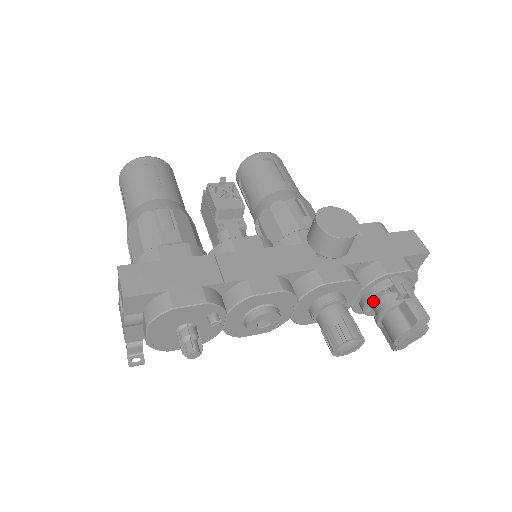
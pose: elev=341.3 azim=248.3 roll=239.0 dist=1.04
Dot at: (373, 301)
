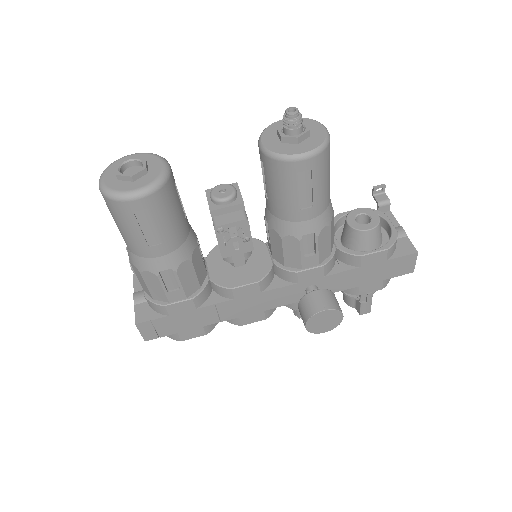
Dot at: occluded
